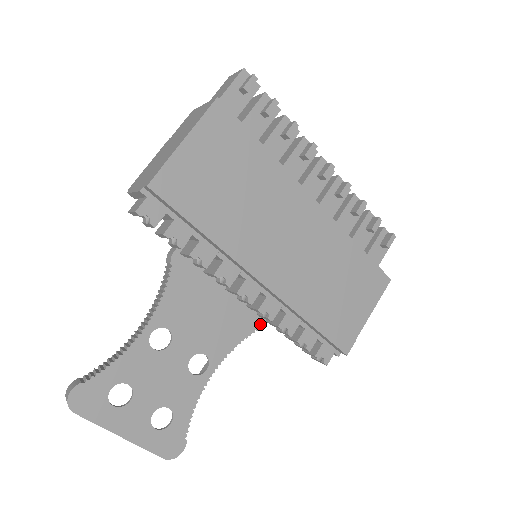
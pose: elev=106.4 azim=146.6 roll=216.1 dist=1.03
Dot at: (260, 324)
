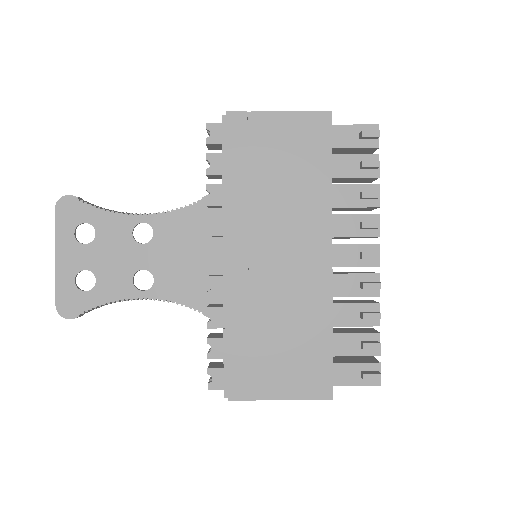
Dot at: occluded
